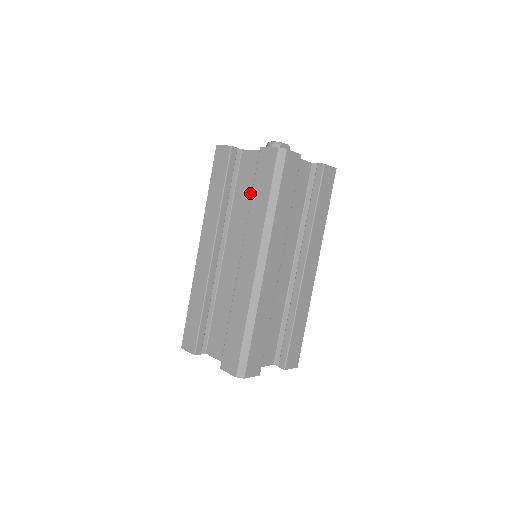
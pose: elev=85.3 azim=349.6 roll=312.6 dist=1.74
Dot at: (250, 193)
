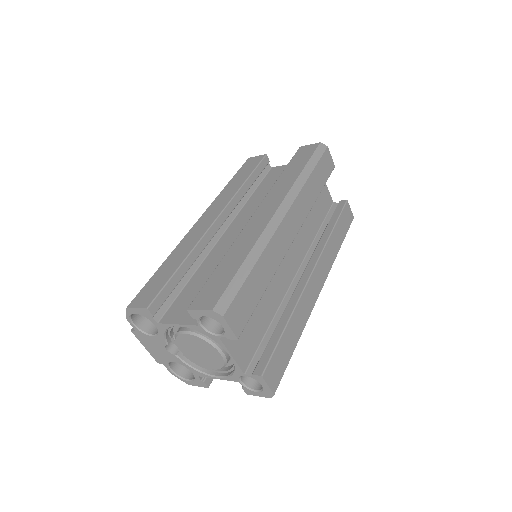
Dot at: occluded
